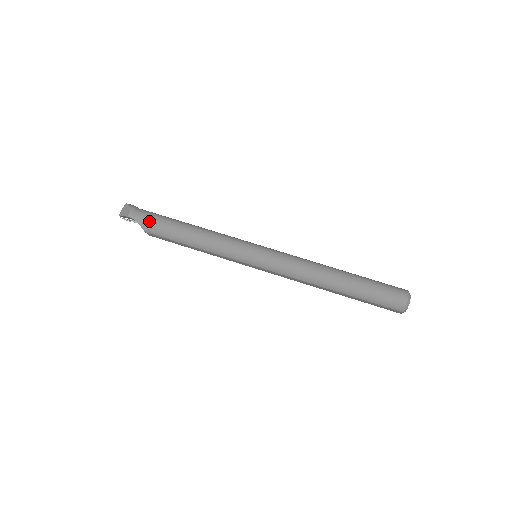
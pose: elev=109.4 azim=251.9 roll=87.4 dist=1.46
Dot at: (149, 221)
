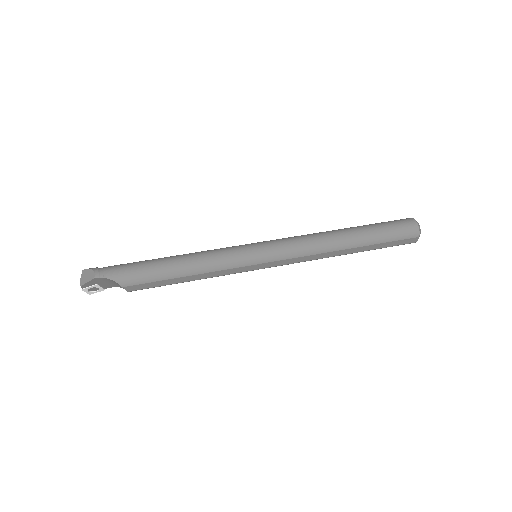
Dot at: (123, 271)
